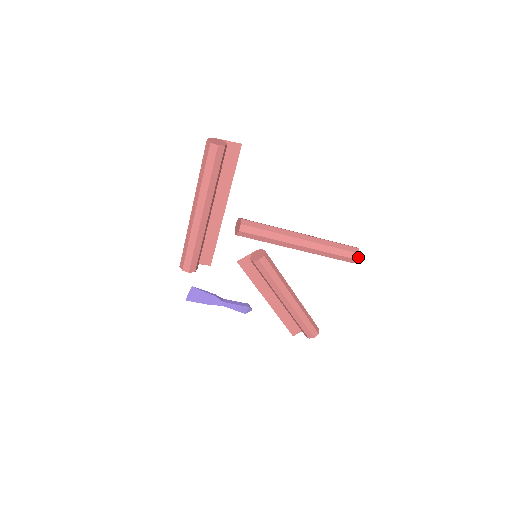
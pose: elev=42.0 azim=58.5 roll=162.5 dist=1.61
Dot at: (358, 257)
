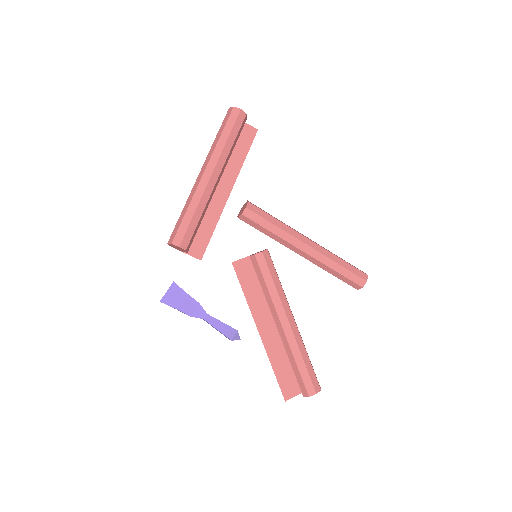
Dot at: occluded
